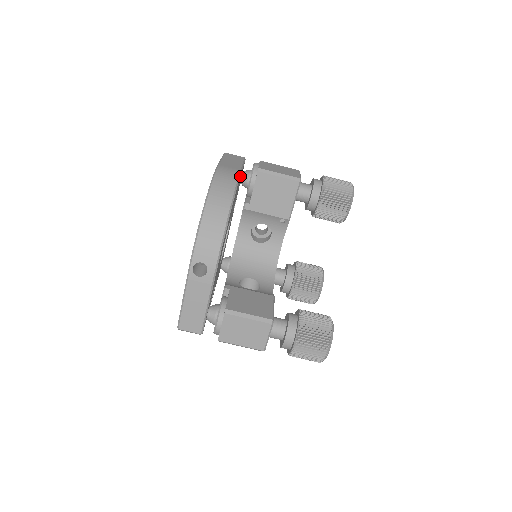
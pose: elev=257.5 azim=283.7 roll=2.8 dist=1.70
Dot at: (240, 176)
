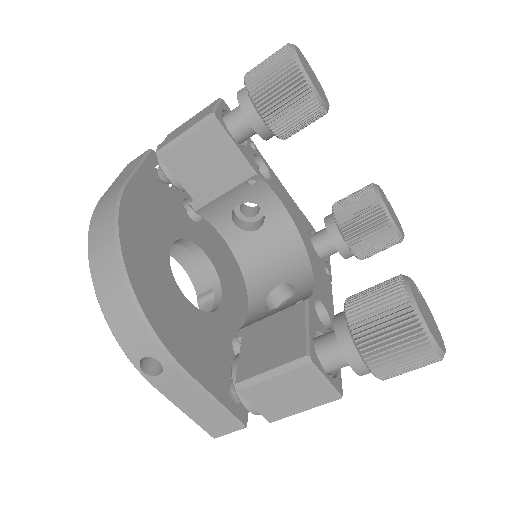
Dot at: (133, 188)
